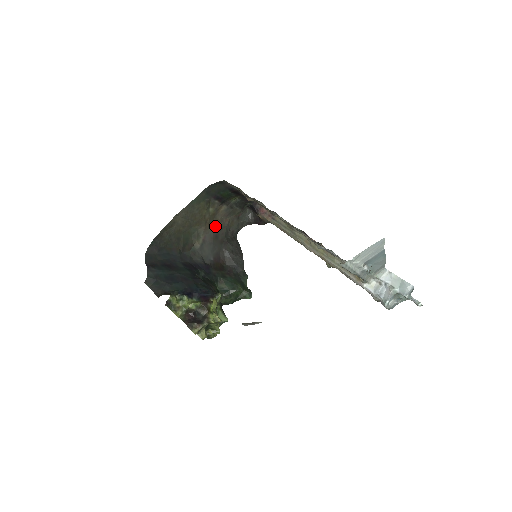
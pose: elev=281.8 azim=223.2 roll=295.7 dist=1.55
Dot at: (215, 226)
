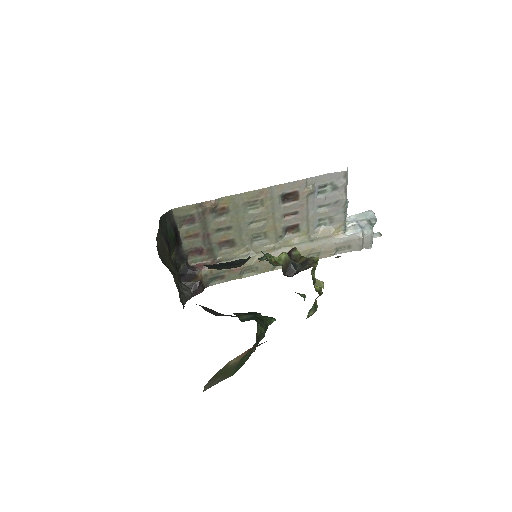
Dot at: occluded
